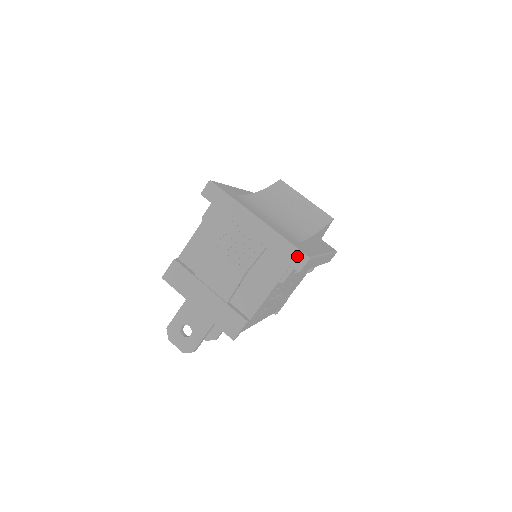
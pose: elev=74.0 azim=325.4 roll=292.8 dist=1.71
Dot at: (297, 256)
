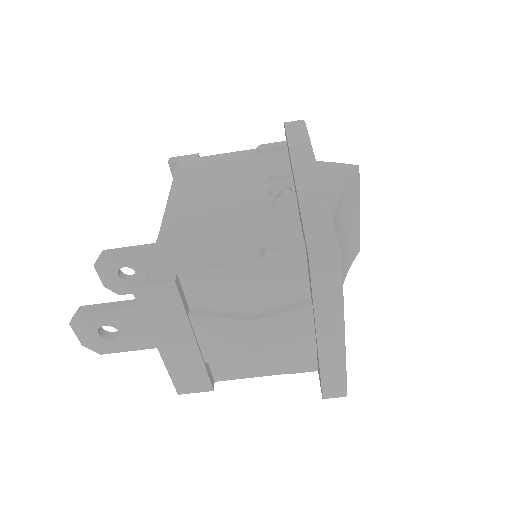
Dot at: (339, 391)
